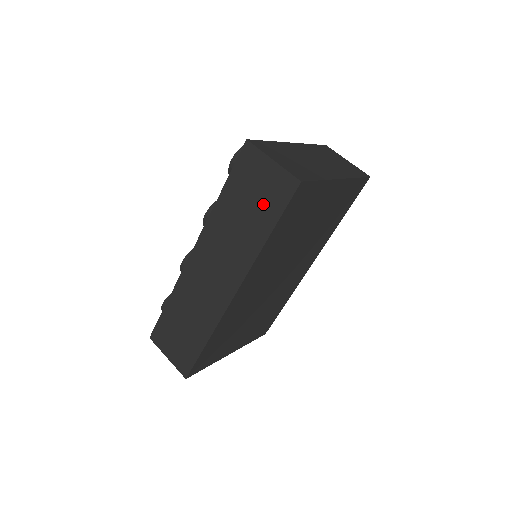
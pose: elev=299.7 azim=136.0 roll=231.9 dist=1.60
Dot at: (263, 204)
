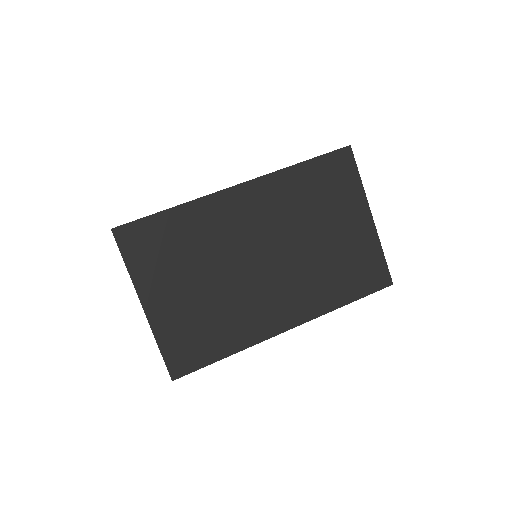
Dot at: occluded
